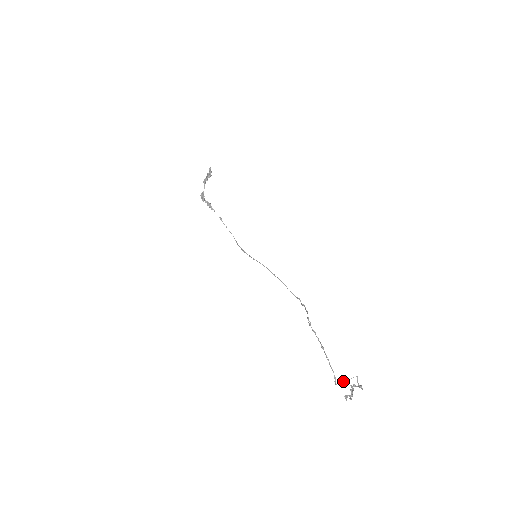
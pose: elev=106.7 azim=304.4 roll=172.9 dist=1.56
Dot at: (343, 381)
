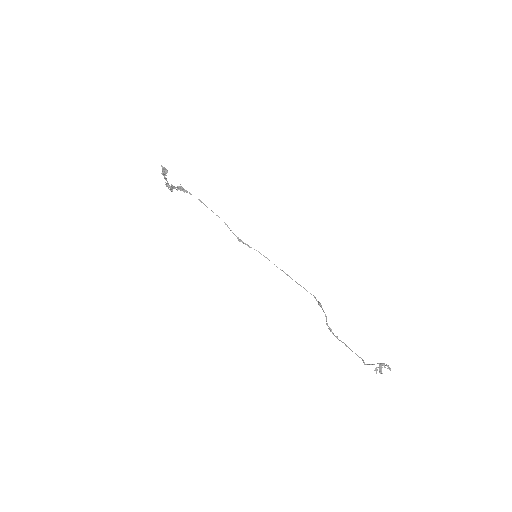
Dot at: occluded
